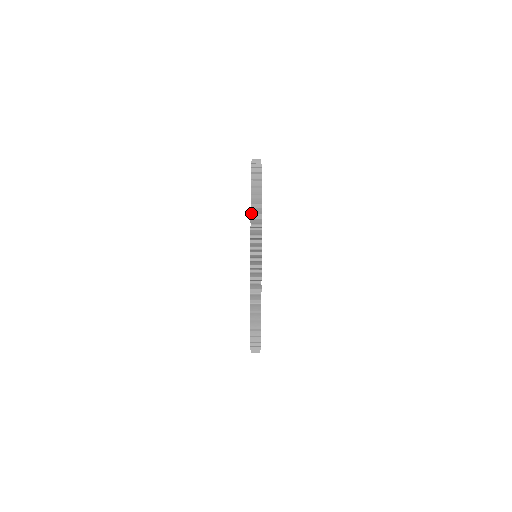
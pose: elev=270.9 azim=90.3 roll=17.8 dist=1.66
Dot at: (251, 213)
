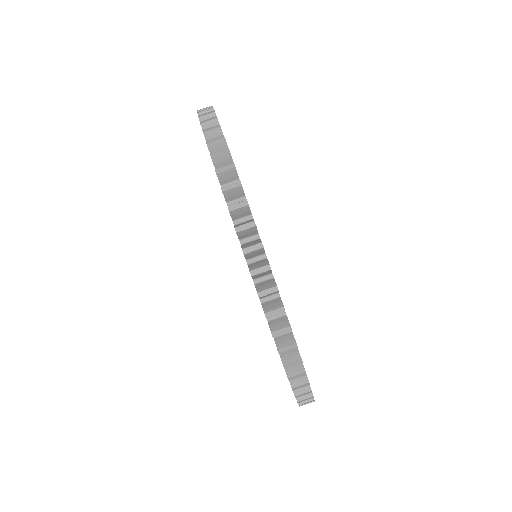
Dot at: occluded
